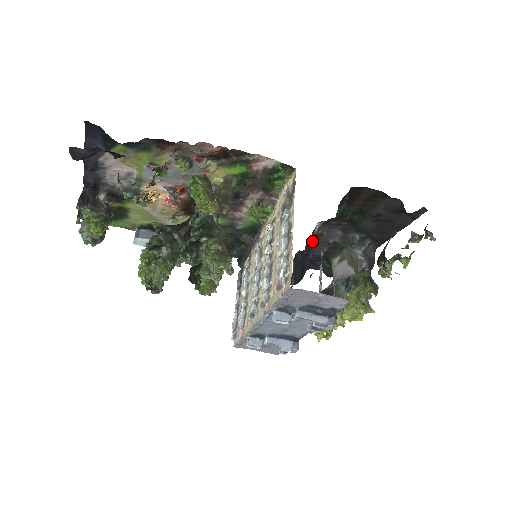
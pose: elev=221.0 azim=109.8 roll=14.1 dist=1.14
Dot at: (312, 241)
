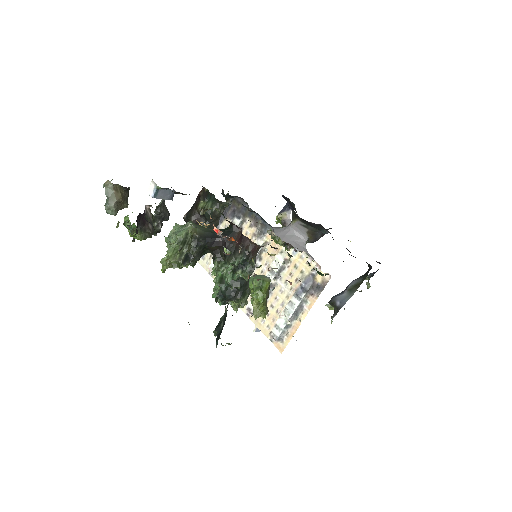
Dot at: occluded
